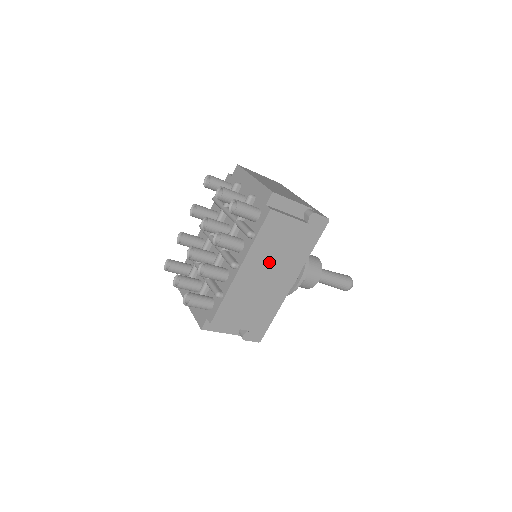
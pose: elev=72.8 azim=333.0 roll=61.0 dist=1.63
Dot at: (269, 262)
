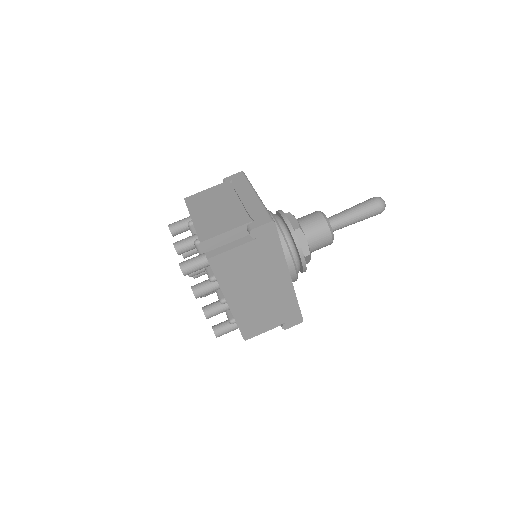
Dot at: (249, 283)
